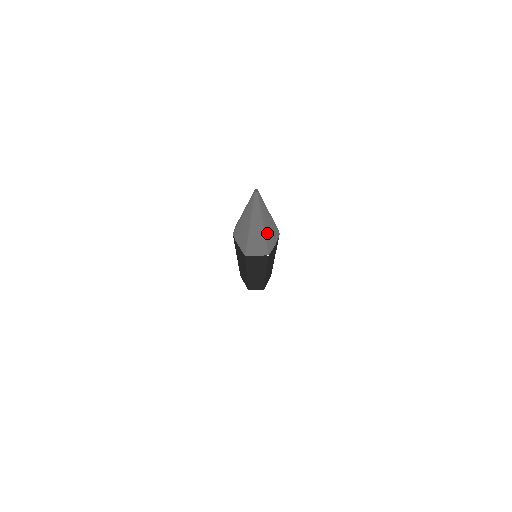
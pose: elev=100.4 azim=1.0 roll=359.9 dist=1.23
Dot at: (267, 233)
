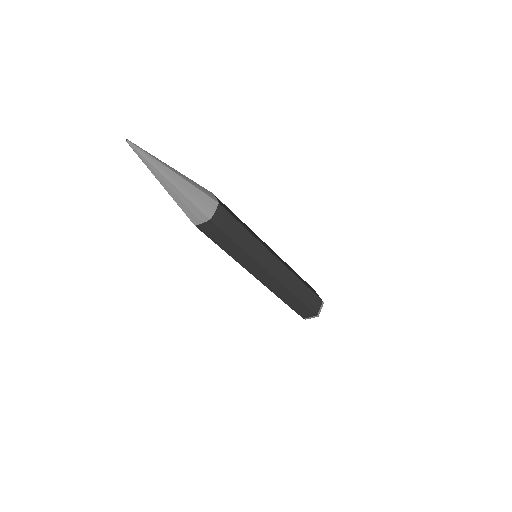
Dot at: (183, 191)
